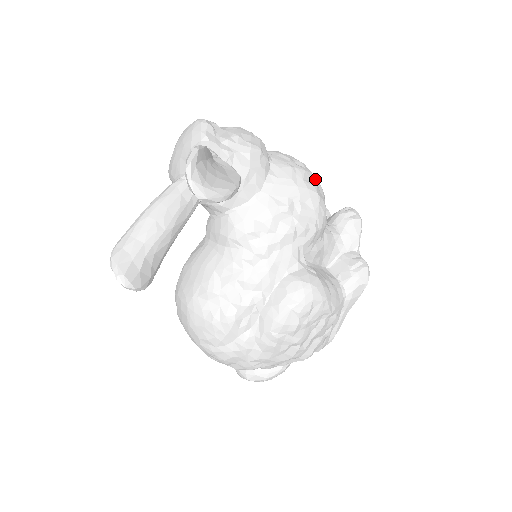
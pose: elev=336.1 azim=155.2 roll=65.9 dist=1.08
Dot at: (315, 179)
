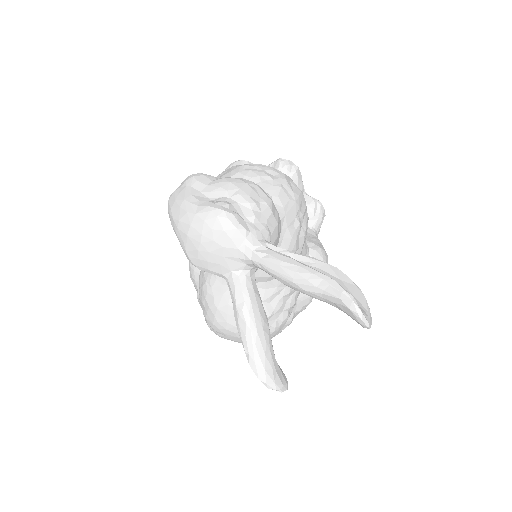
Dot at: occluded
